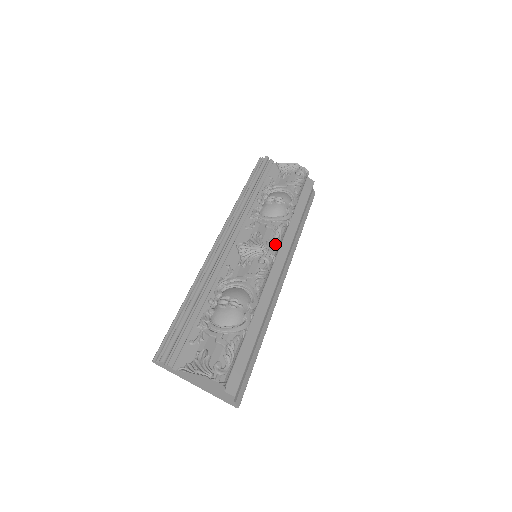
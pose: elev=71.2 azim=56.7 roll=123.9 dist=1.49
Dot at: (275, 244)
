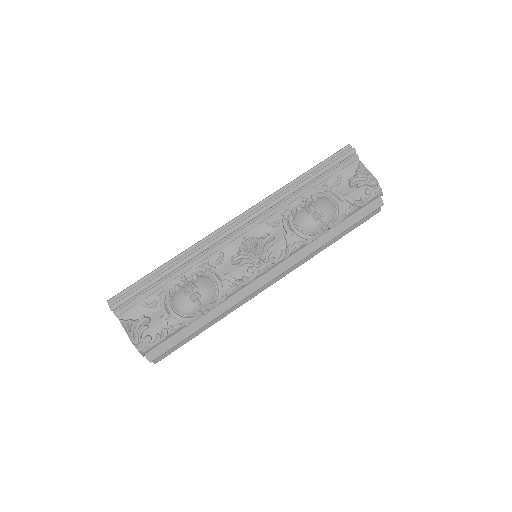
Dot at: (277, 260)
